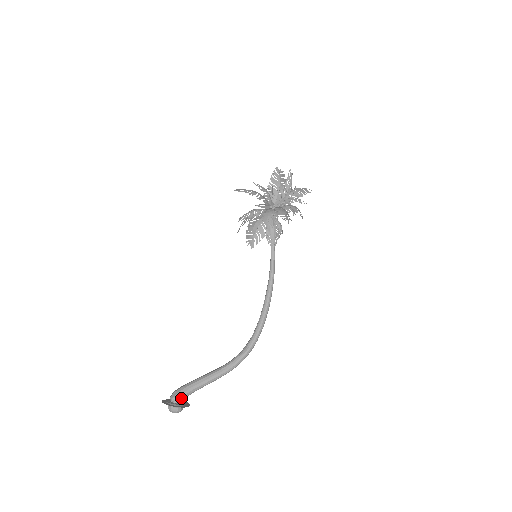
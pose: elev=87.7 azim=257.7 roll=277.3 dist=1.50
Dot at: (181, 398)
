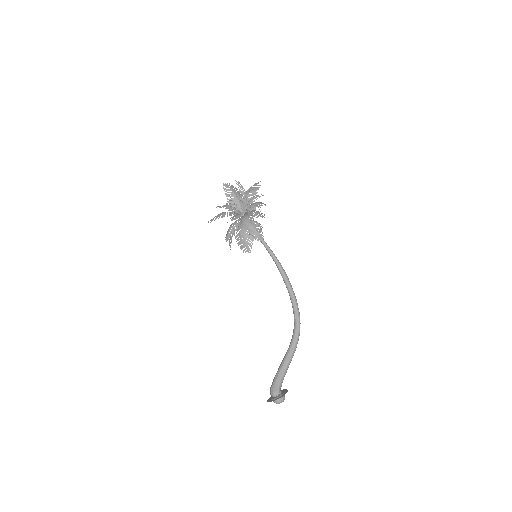
Dot at: (279, 390)
